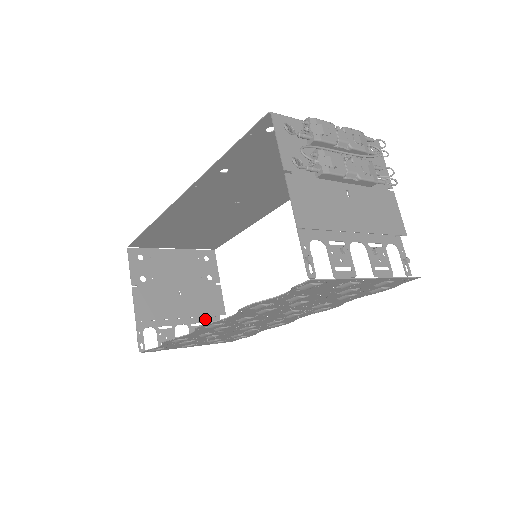
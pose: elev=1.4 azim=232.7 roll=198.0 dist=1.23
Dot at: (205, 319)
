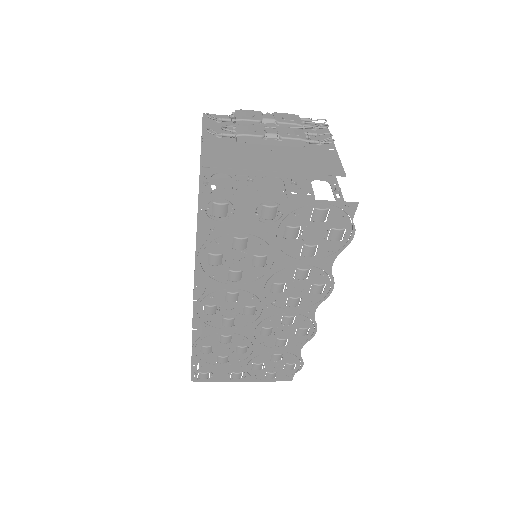
Dot at: occluded
